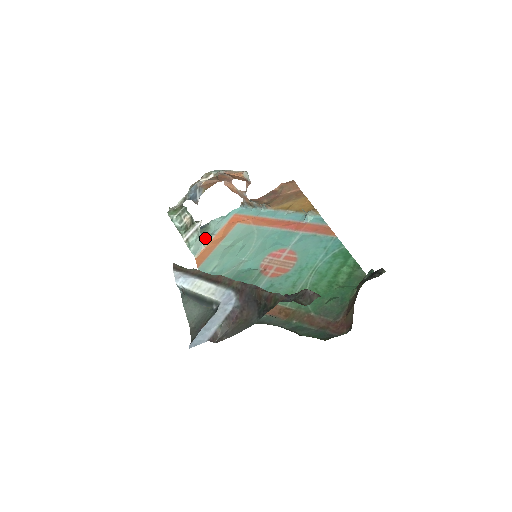
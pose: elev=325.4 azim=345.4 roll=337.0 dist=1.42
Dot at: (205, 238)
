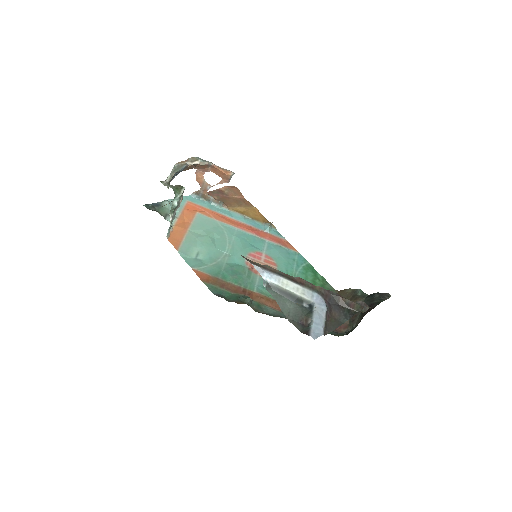
Dot at: (166, 218)
